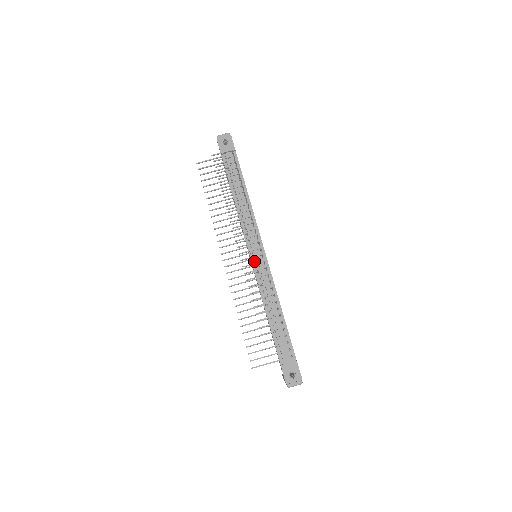
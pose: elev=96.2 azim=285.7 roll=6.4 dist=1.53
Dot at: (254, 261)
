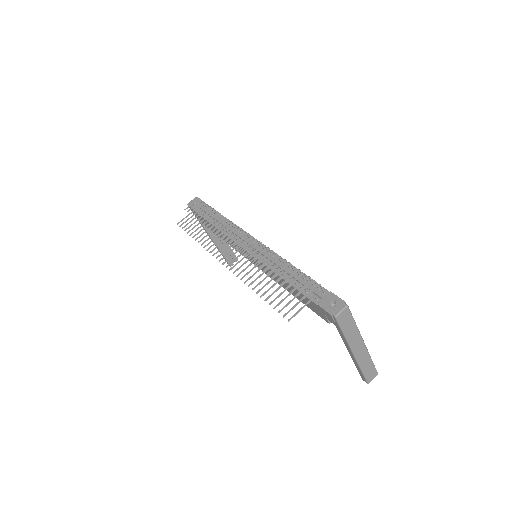
Dot at: occluded
